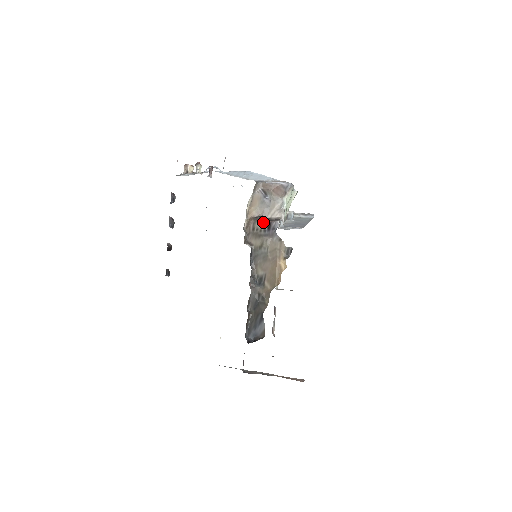
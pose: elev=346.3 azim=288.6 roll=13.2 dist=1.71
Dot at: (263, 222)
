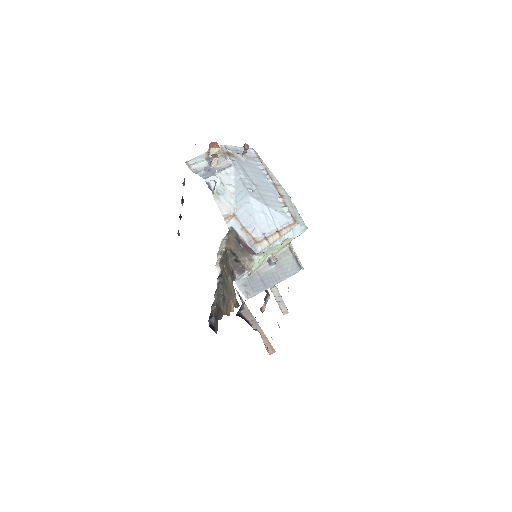
Dot at: (230, 264)
